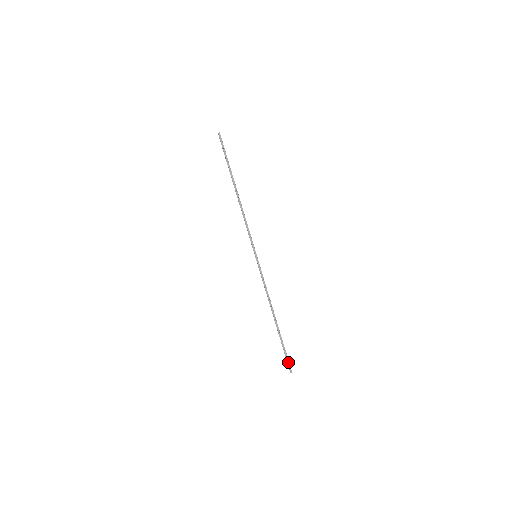
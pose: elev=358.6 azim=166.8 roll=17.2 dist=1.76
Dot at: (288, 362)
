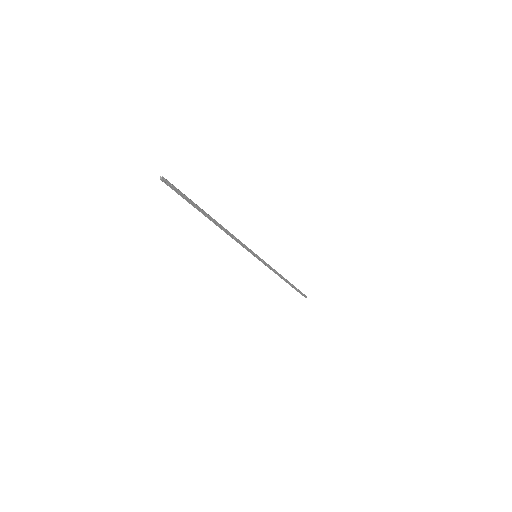
Dot at: (303, 294)
